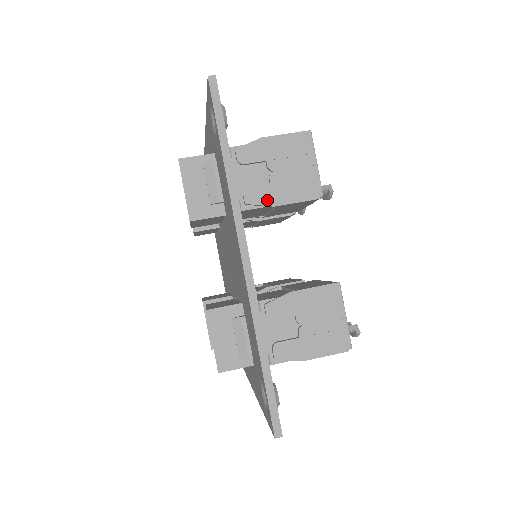
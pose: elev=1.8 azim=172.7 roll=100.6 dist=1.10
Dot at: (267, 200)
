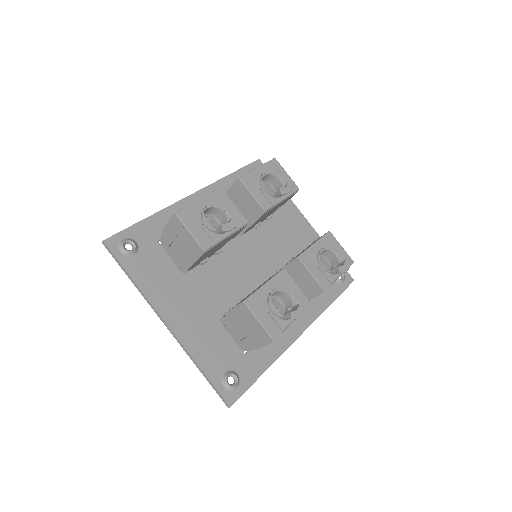
Dot at: (187, 264)
